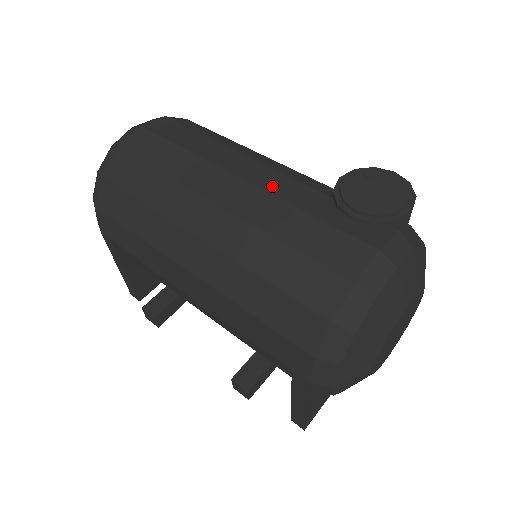
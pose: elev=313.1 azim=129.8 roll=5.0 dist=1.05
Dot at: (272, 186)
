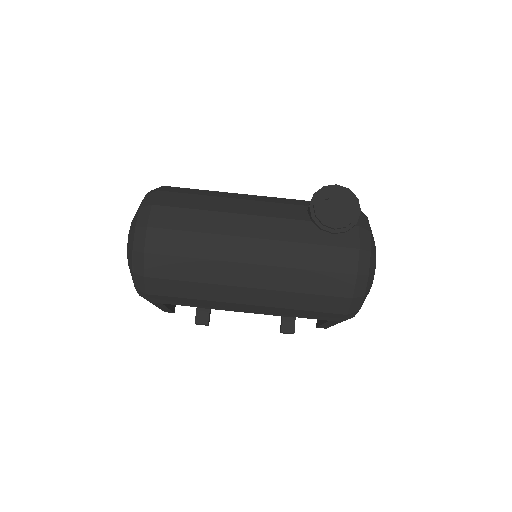
Dot at: (275, 233)
